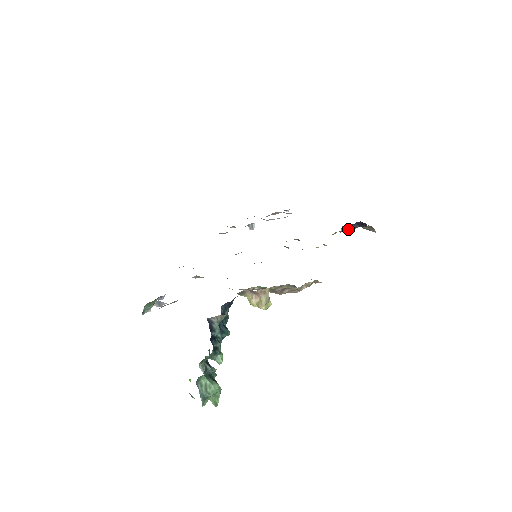
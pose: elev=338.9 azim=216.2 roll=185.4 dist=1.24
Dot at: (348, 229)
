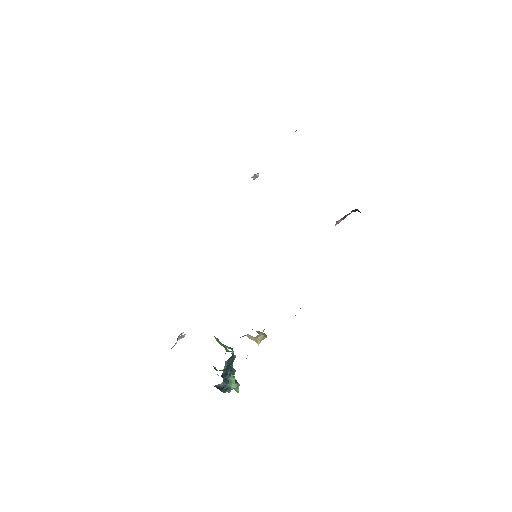
Dot at: occluded
